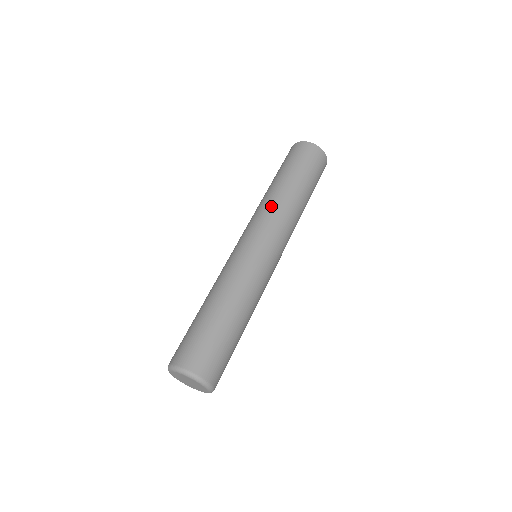
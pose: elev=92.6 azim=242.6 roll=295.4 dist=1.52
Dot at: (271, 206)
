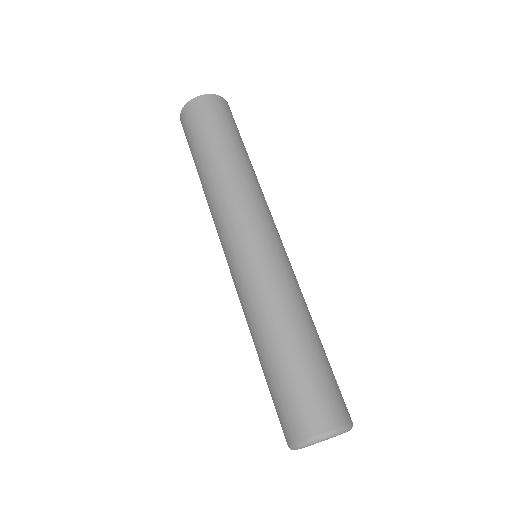
Dot at: (224, 195)
